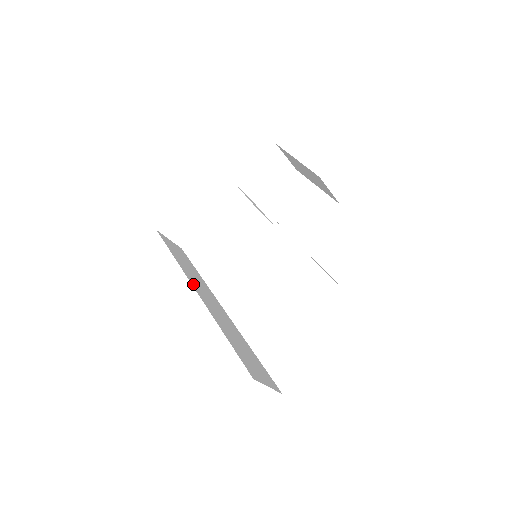
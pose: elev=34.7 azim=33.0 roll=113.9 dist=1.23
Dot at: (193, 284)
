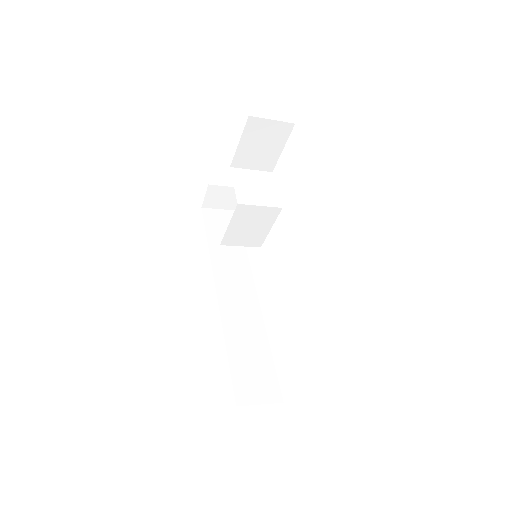
Dot at: (218, 282)
